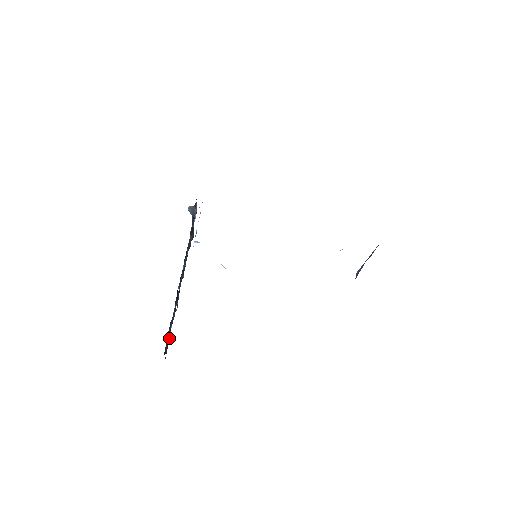
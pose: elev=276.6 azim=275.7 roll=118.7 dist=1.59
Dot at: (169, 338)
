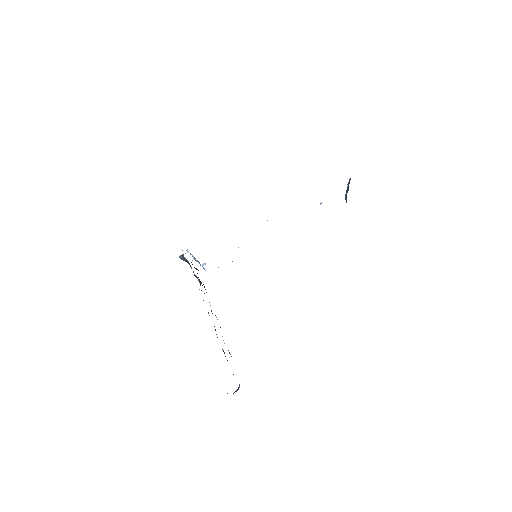
Dot at: occluded
